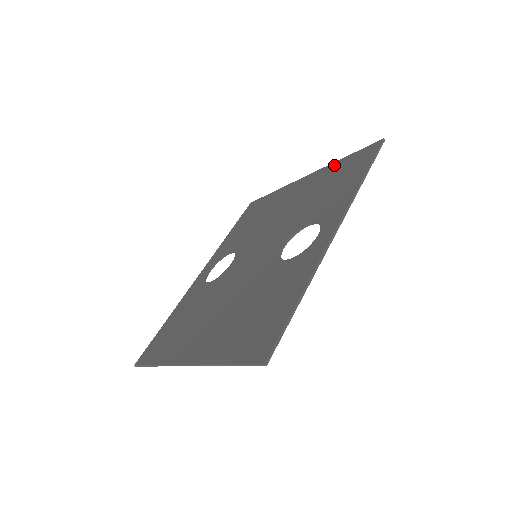
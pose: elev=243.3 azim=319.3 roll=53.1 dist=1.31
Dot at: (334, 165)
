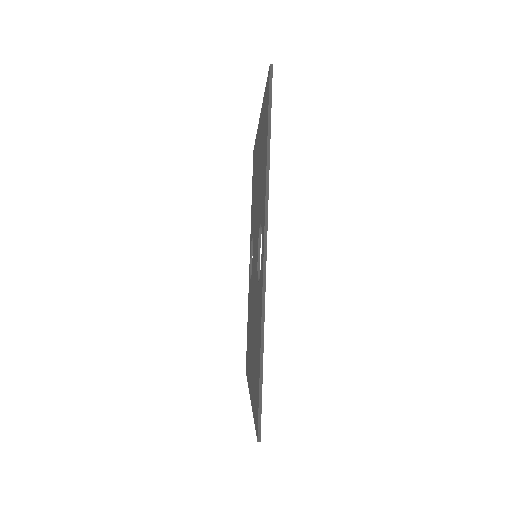
Dot at: (262, 108)
